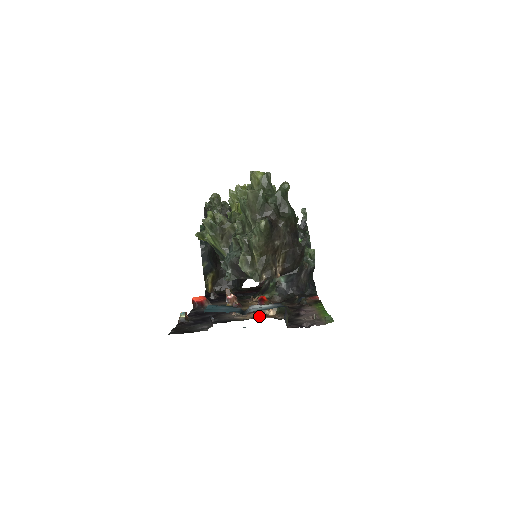
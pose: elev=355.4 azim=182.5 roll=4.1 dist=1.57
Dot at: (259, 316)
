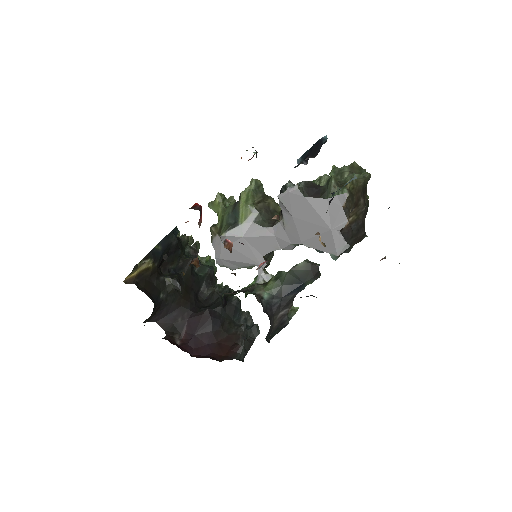
Dot at: occluded
